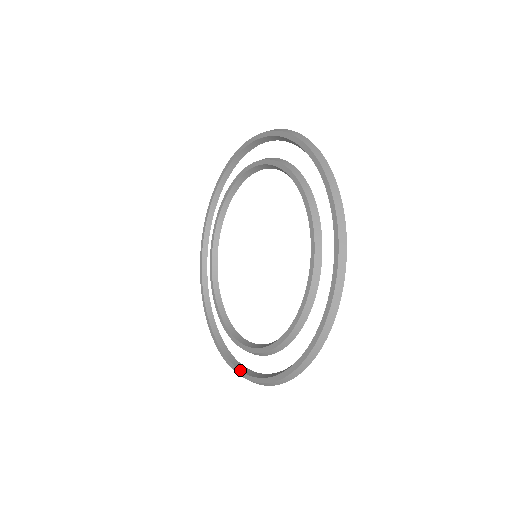
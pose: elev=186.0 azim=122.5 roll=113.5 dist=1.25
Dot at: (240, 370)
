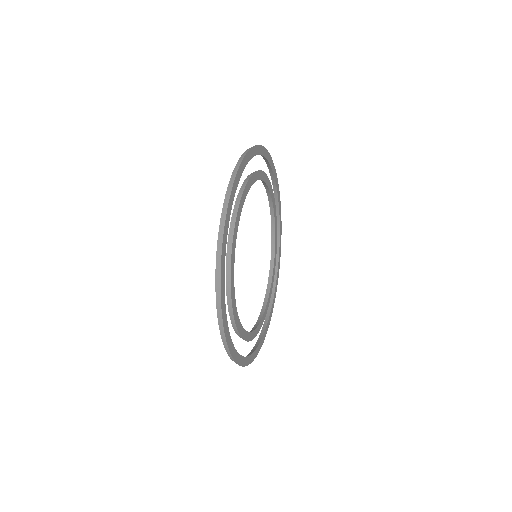
Dot at: occluded
